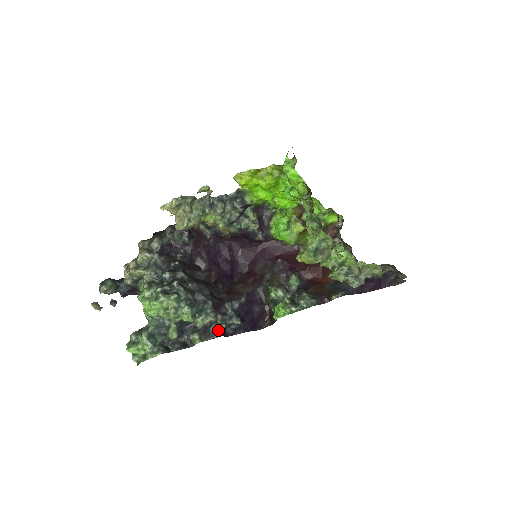
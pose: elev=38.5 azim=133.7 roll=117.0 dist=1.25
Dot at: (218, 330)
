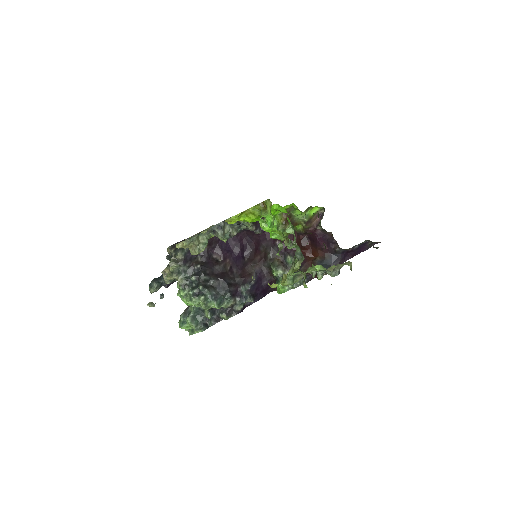
Dot at: (238, 309)
